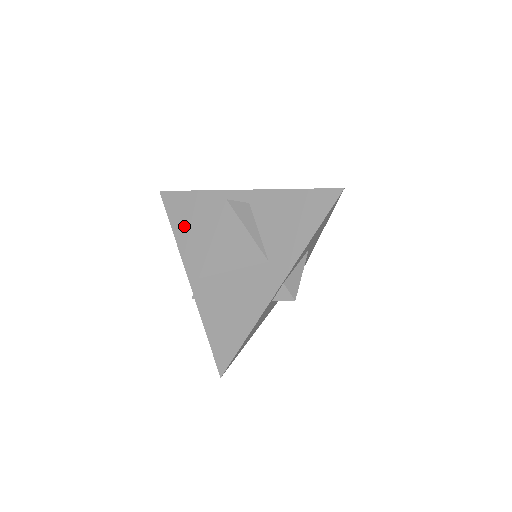
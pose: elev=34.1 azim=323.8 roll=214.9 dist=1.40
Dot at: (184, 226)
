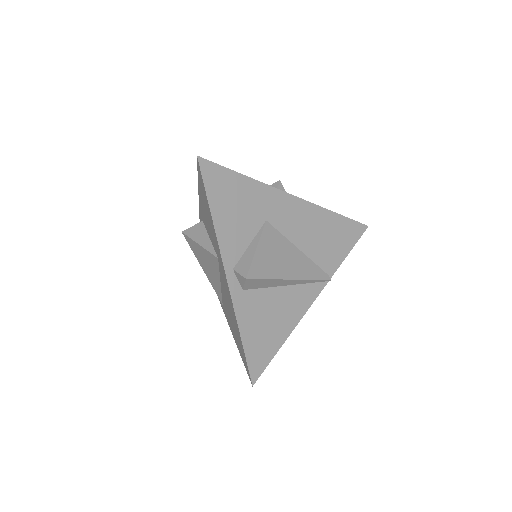
Dot at: occluded
